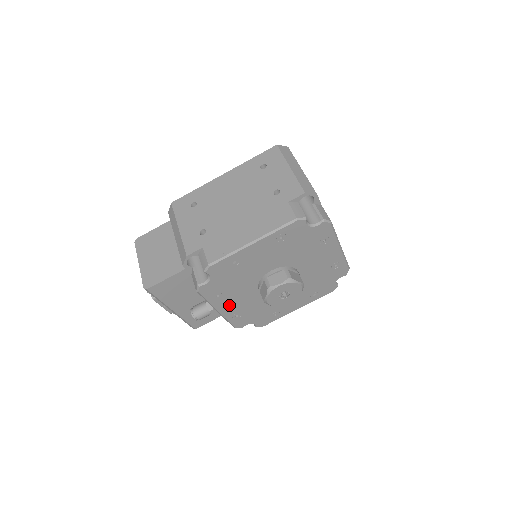
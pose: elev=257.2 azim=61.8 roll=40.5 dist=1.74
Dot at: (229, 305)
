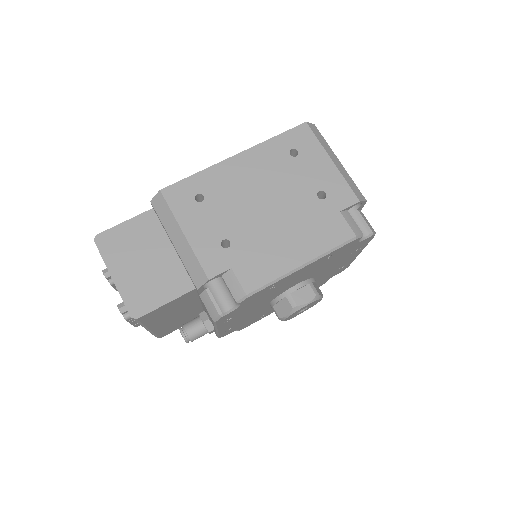
Dot at: (232, 322)
